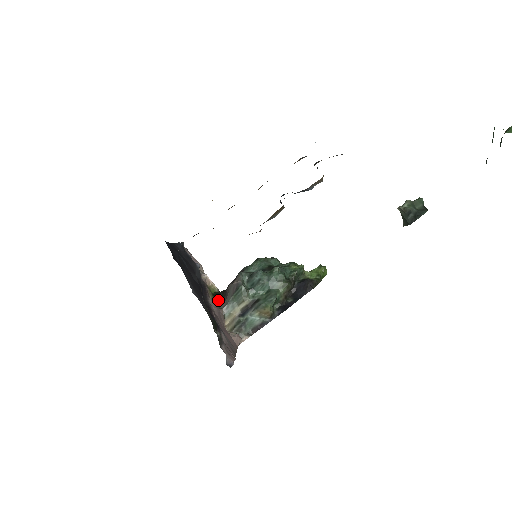
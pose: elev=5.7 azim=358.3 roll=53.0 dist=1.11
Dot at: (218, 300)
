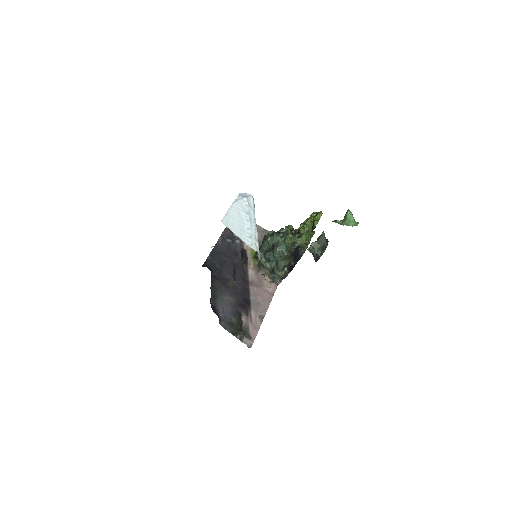
Dot at: occluded
